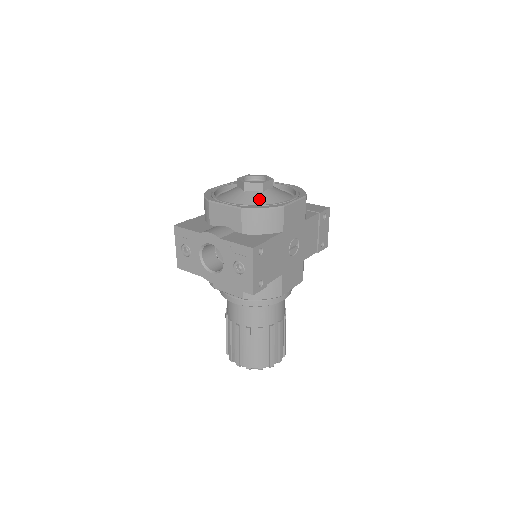
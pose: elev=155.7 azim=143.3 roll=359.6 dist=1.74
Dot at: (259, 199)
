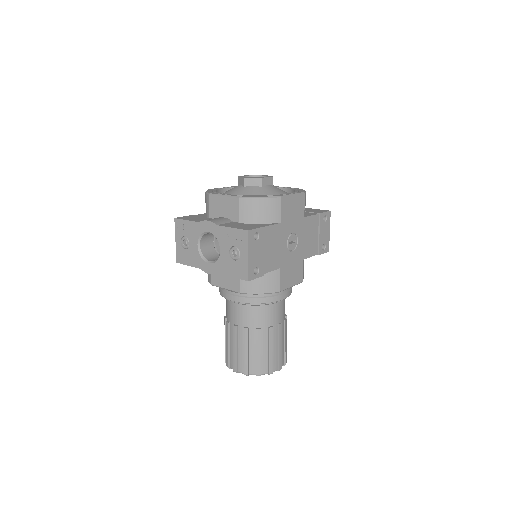
Dot at: (258, 192)
